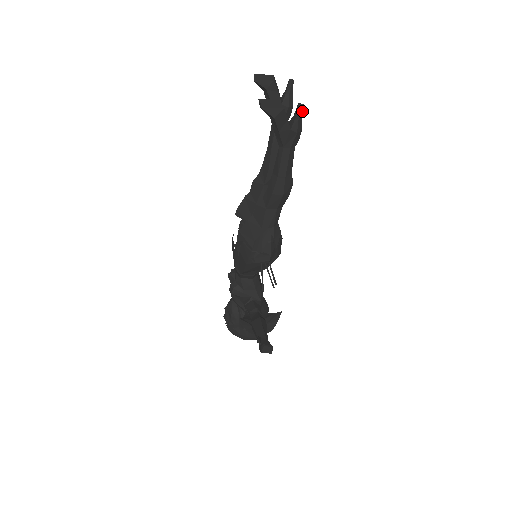
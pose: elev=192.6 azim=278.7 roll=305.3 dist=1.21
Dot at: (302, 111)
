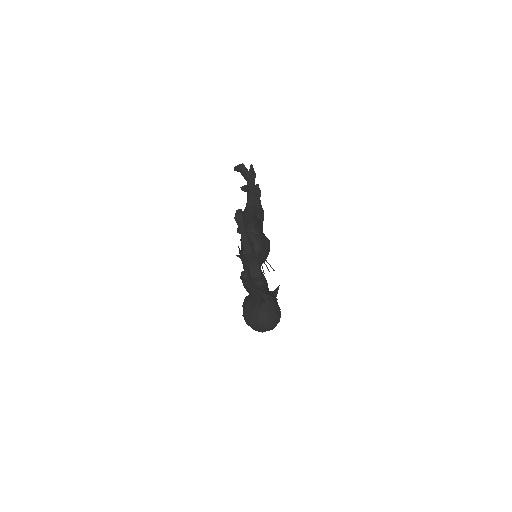
Dot at: occluded
